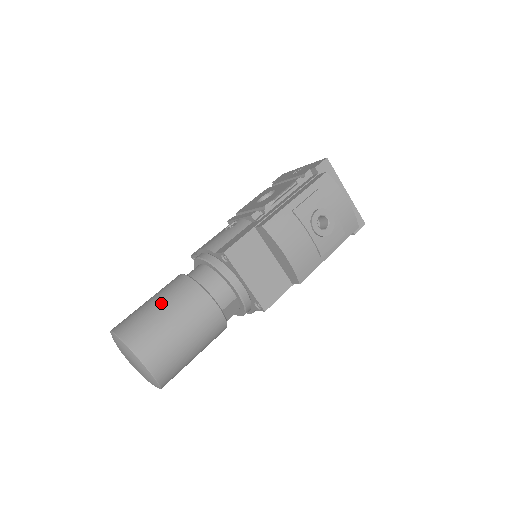
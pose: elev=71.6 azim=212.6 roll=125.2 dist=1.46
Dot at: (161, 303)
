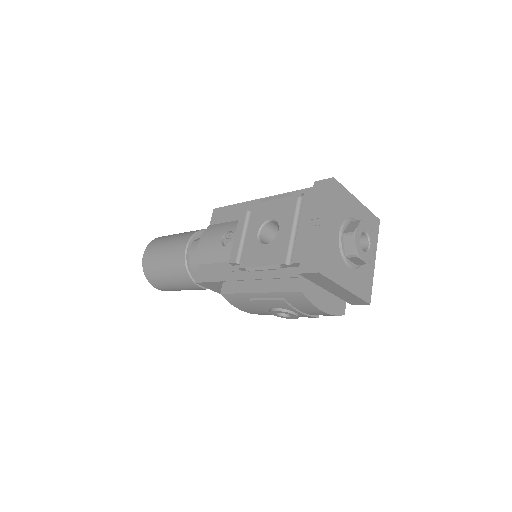
Dot at: (165, 267)
